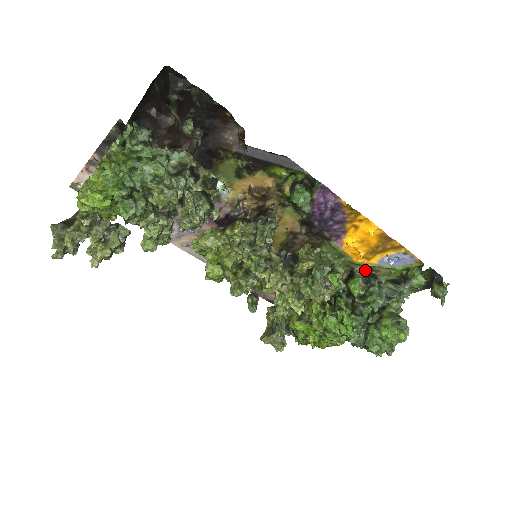
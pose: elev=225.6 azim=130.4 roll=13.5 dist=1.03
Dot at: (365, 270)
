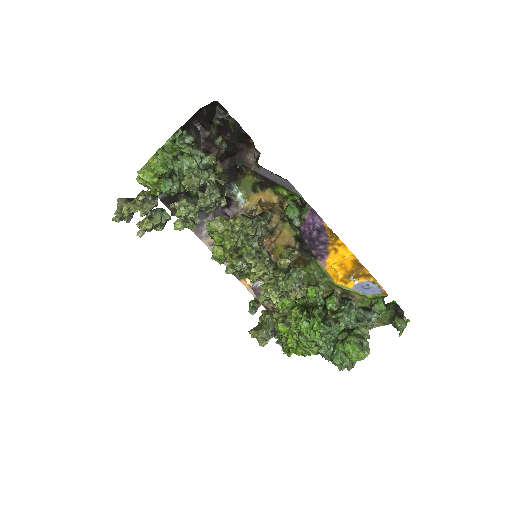
Dot at: (343, 294)
